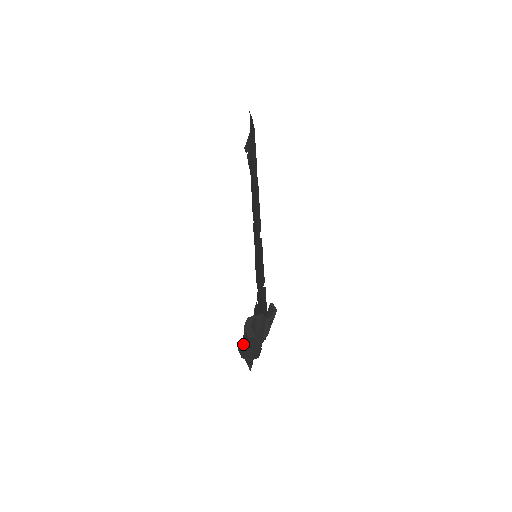
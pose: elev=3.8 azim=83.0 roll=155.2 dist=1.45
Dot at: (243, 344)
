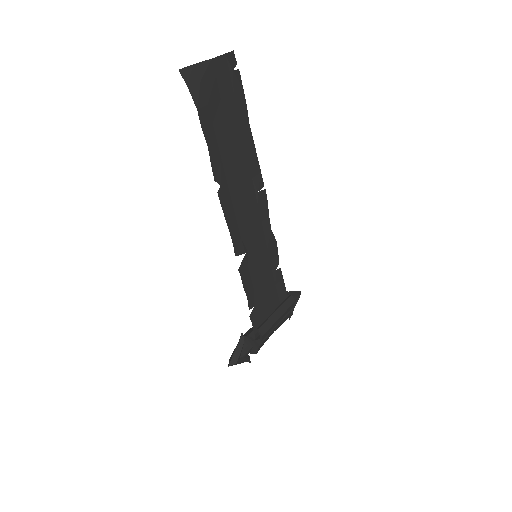
Dot at: occluded
